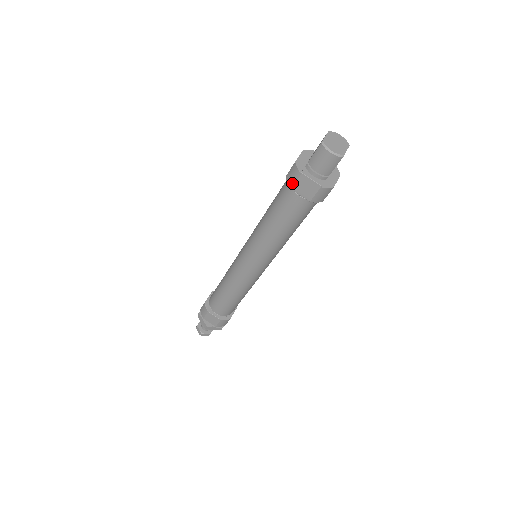
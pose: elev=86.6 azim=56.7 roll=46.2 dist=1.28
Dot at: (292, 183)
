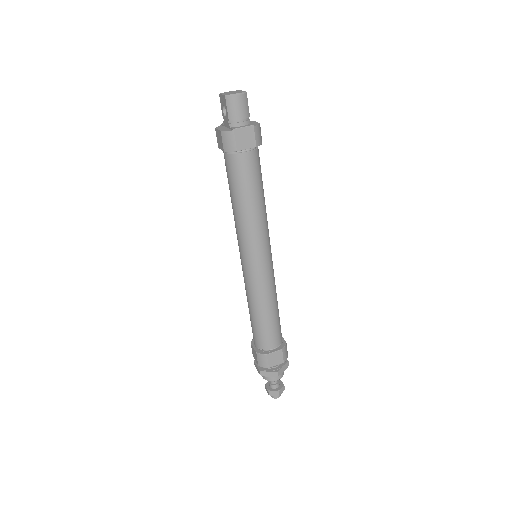
Dot at: (233, 146)
